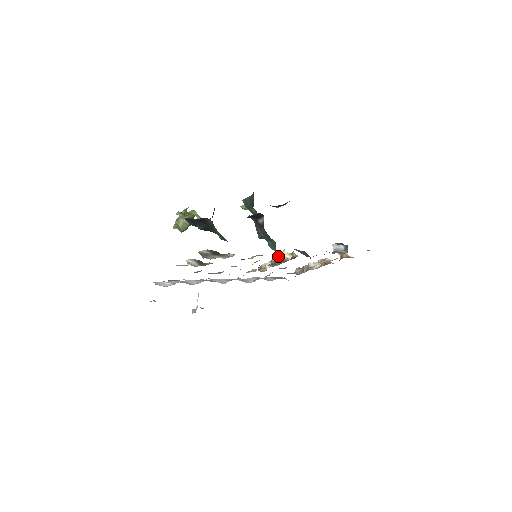
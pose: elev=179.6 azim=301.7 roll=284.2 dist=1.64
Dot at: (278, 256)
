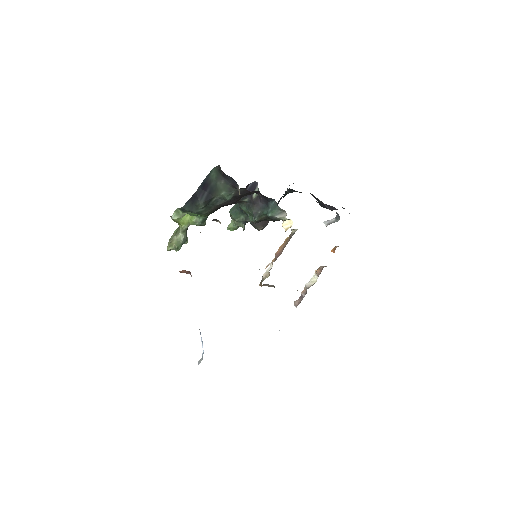
Dot at: (277, 251)
